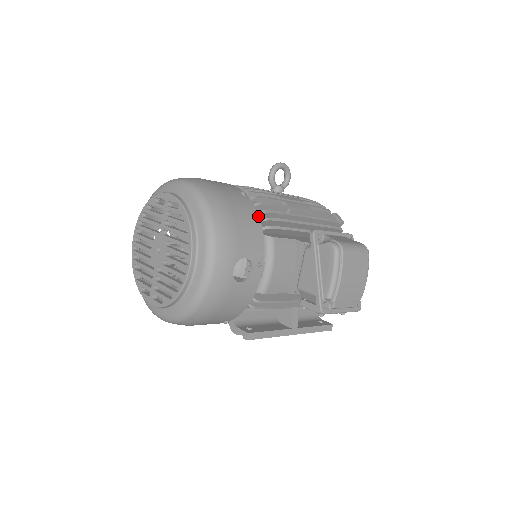
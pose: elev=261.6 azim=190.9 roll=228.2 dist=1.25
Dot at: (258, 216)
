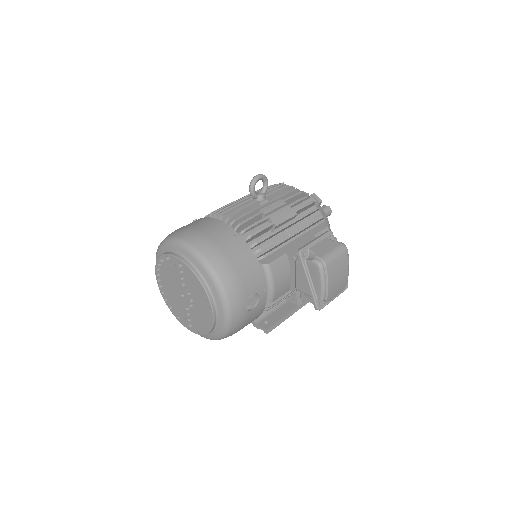
Dot at: (252, 253)
